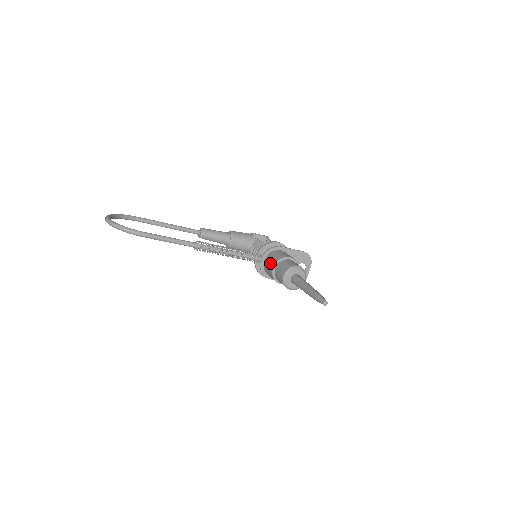
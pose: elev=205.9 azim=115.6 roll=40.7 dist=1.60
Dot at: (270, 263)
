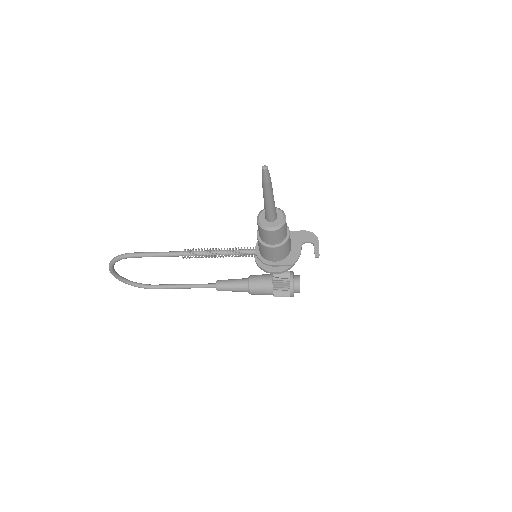
Dot at: occluded
